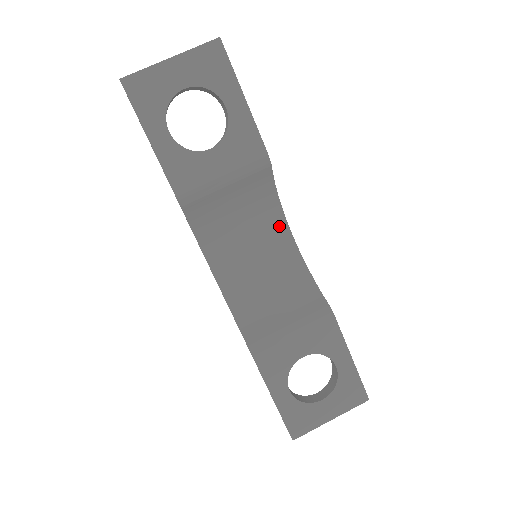
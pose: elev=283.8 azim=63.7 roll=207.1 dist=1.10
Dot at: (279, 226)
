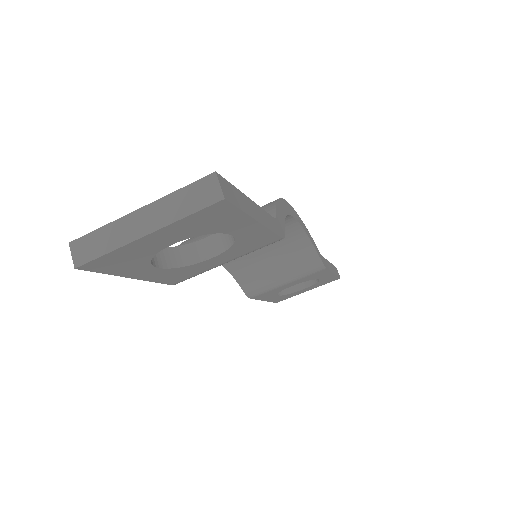
Dot at: occluded
